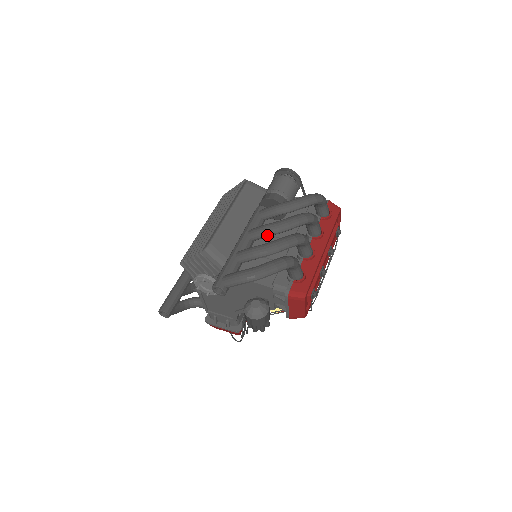
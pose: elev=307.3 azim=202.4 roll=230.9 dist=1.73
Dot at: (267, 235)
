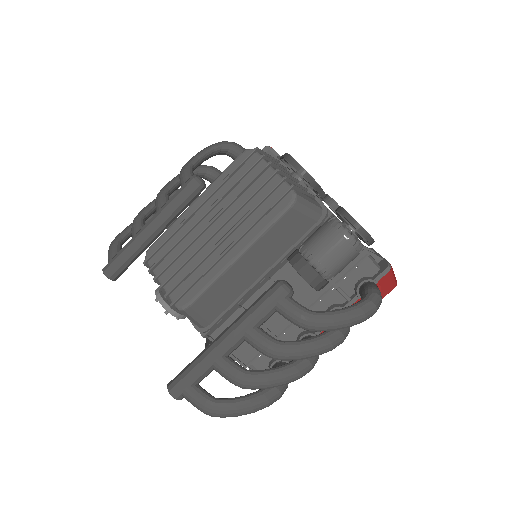
Dot at: (267, 356)
